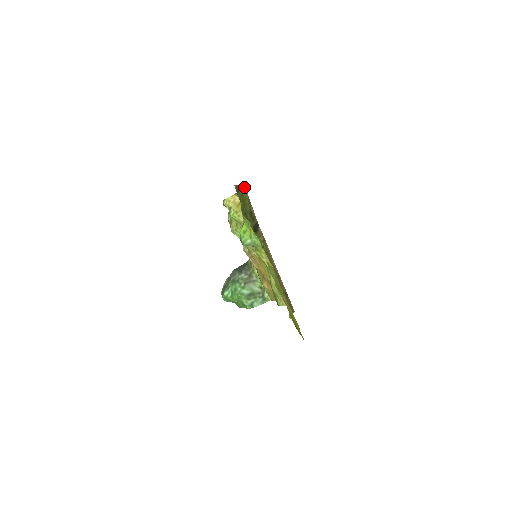
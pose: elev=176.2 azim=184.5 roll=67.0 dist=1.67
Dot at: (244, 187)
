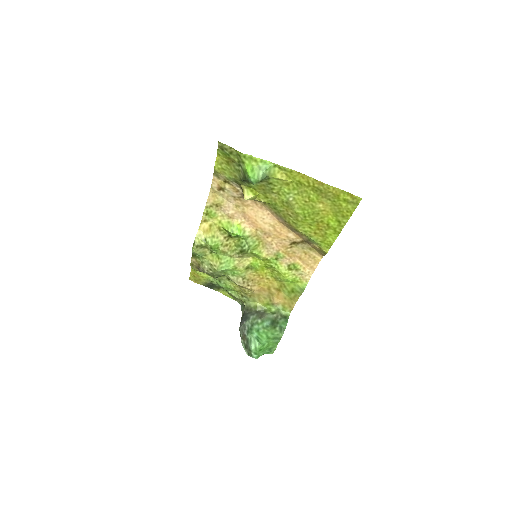
Dot at: (215, 173)
